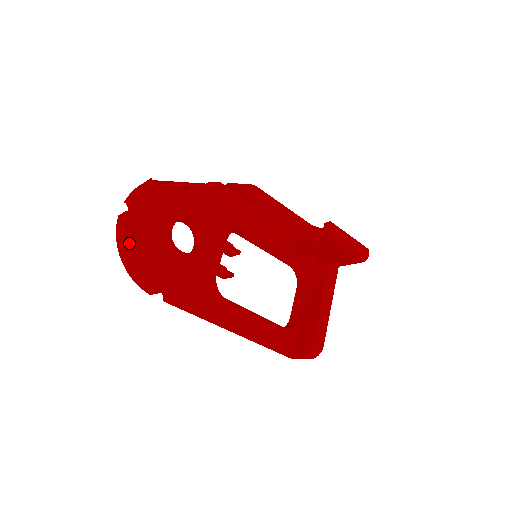
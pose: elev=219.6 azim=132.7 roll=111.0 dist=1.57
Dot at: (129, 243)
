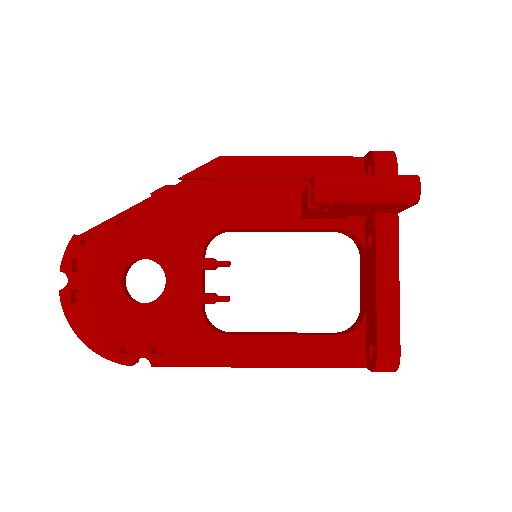
Dot at: (76, 325)
